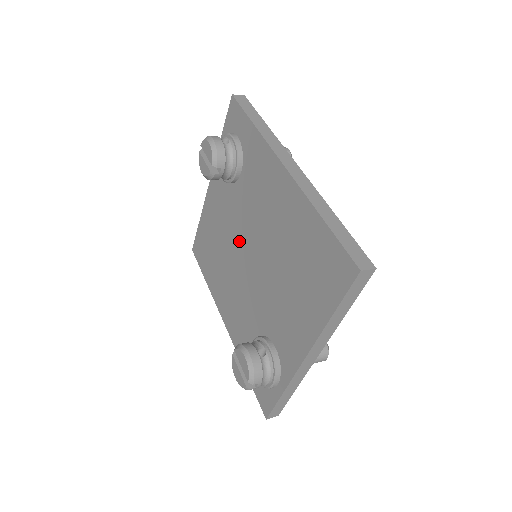
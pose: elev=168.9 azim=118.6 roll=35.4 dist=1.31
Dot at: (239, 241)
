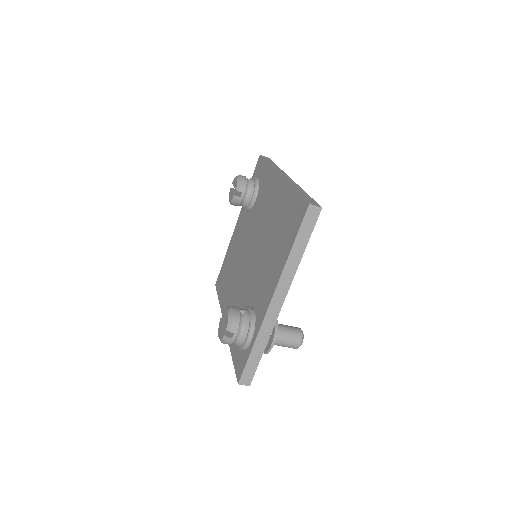
Dot at: (246, 248)
